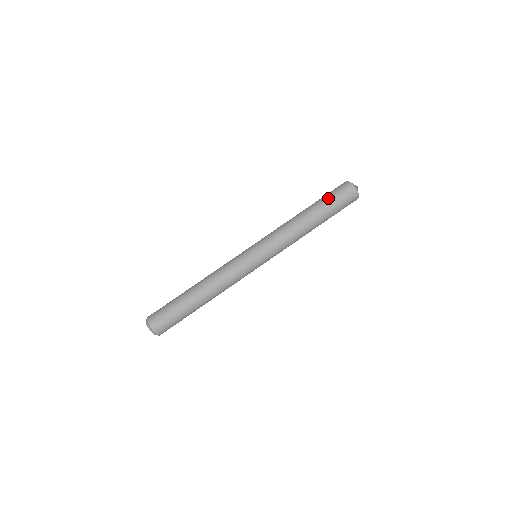
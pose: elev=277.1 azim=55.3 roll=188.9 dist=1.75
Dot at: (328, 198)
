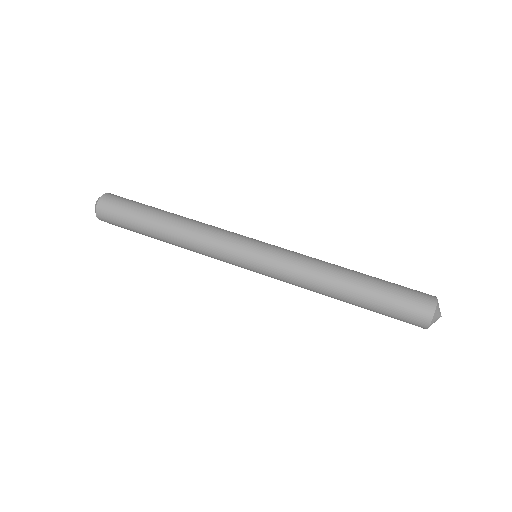
Dot at: (393, 283)
